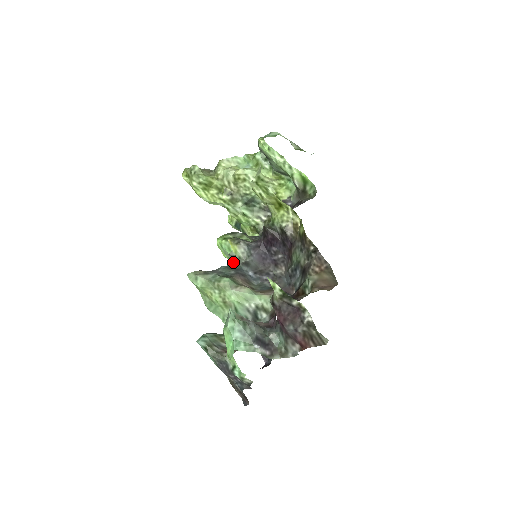
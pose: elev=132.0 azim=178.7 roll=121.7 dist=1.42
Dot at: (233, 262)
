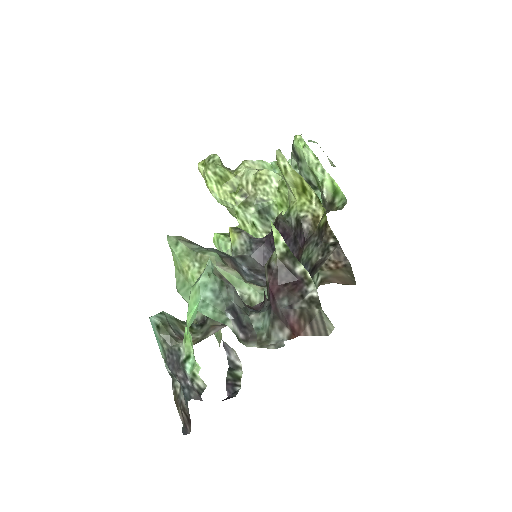
Dot at: occluded
